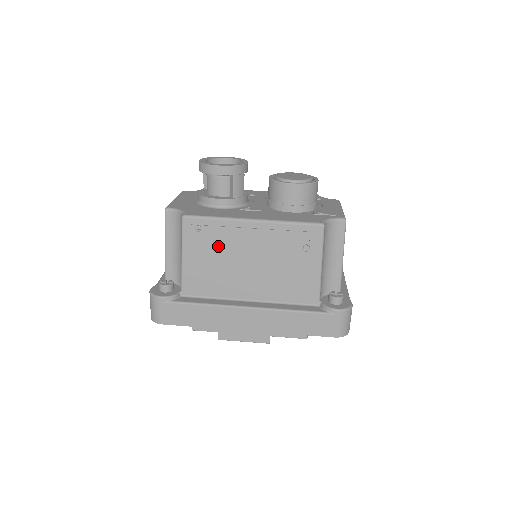
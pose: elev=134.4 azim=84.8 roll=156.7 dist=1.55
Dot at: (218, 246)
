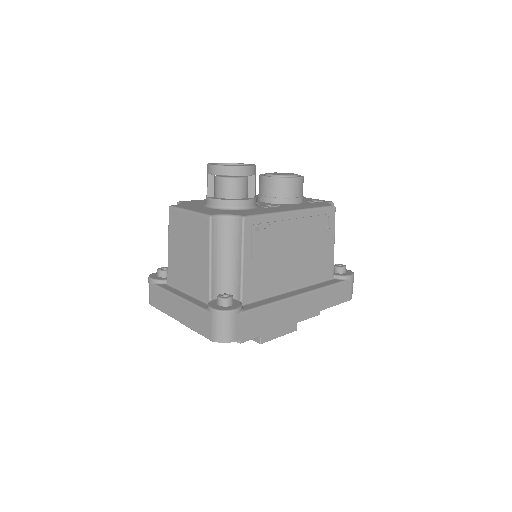
Dot at: (271, 242)
